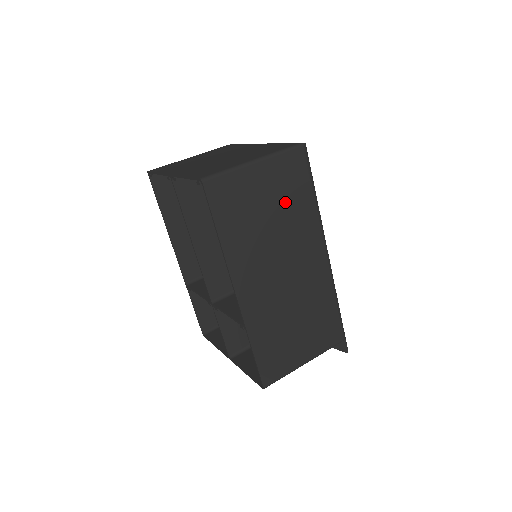
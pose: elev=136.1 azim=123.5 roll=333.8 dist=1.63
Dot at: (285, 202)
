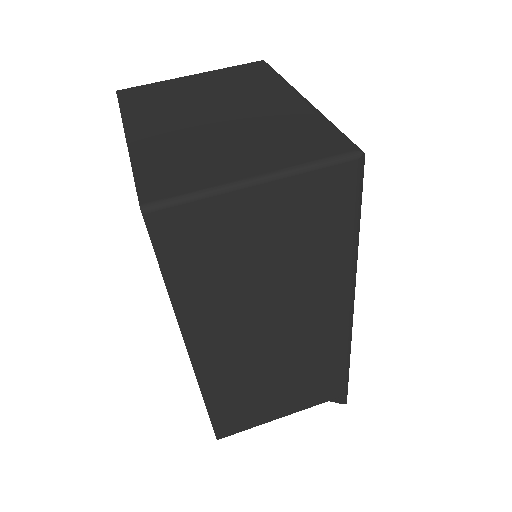
Dot at: (298, 244)
